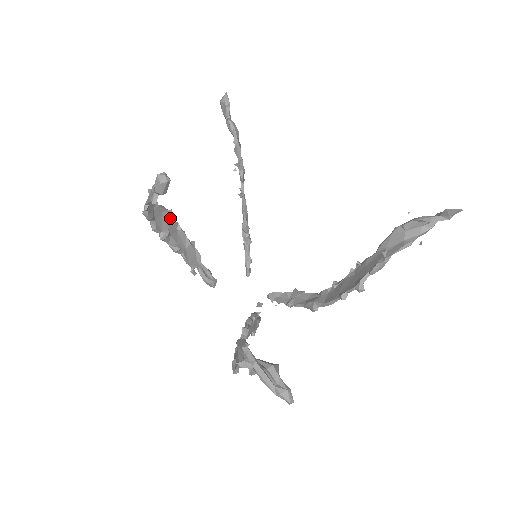
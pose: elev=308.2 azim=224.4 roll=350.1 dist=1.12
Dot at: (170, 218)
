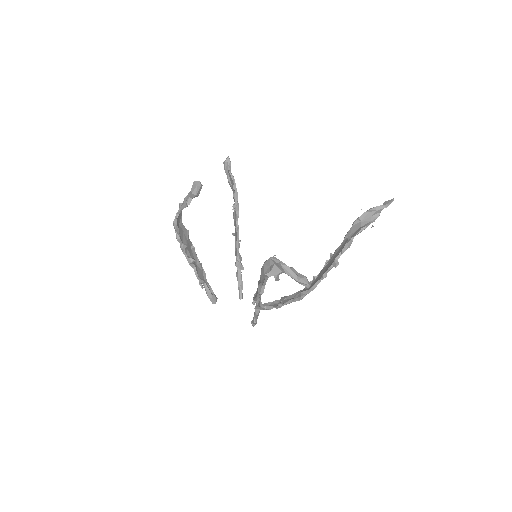
Dot at: (188, 236)
